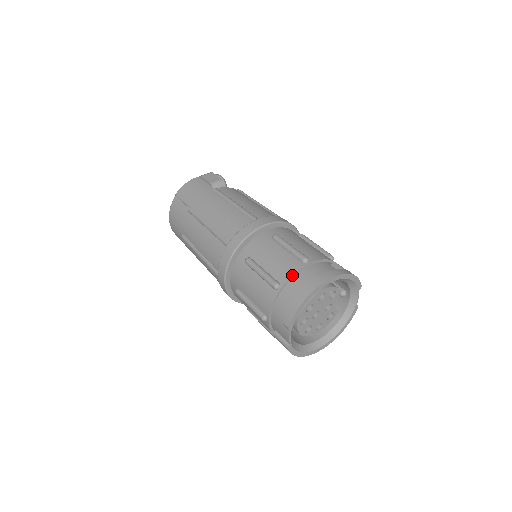
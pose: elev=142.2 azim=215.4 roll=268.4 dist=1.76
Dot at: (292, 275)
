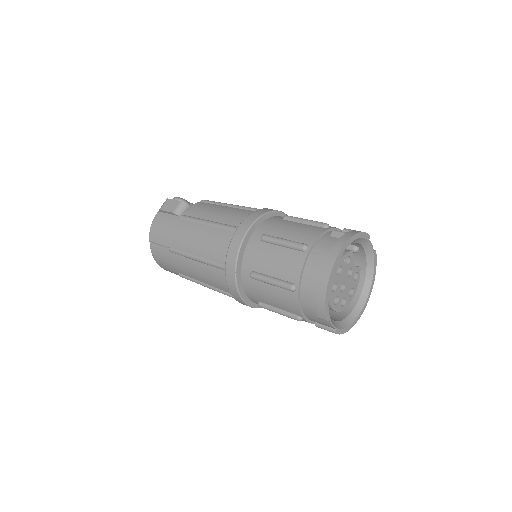
Dot at: (301, 270)
